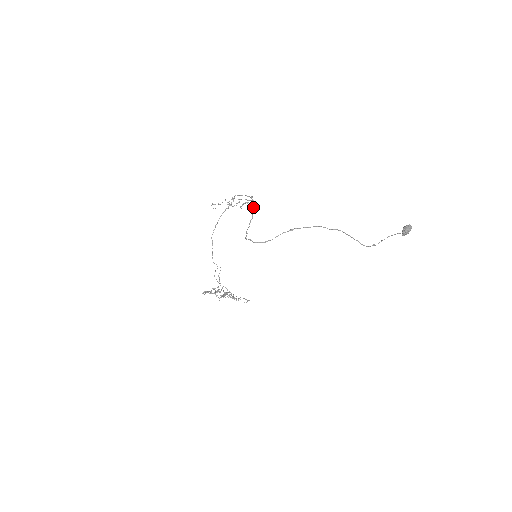
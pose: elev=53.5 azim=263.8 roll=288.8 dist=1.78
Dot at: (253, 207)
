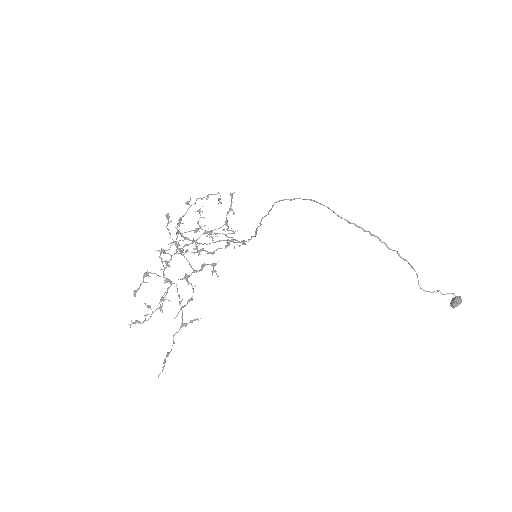
Dot at: (250, 239)
